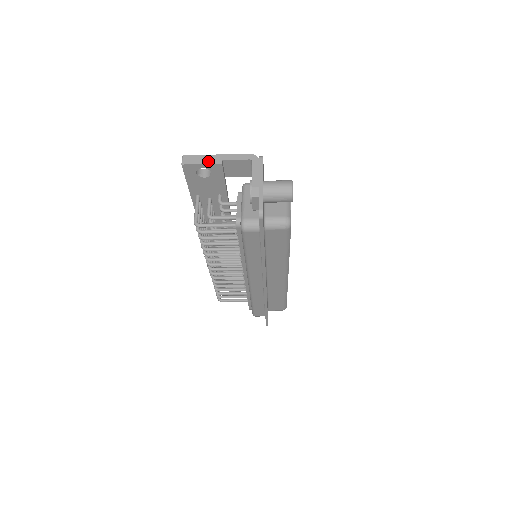
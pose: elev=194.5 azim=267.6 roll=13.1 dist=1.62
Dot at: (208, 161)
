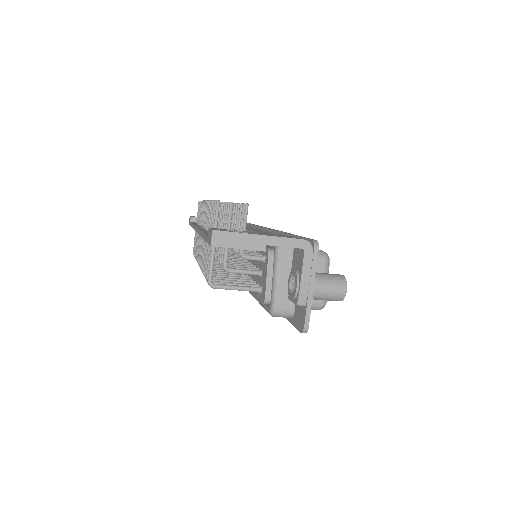
Dot at: (247, 245)
